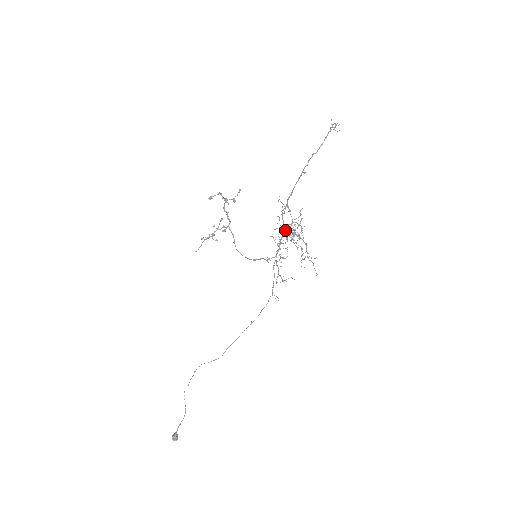
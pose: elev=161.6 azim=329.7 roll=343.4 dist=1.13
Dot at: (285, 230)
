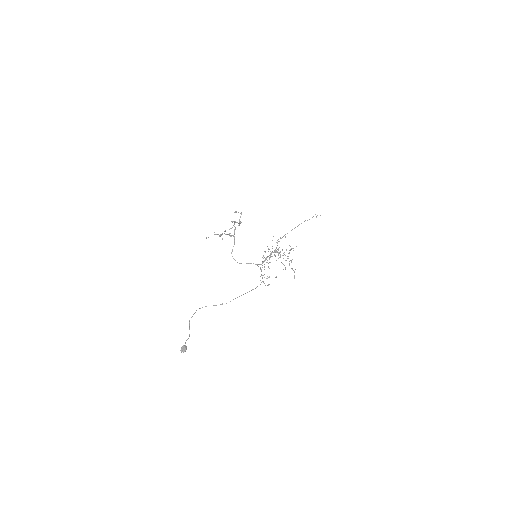
Dot at: (276, 250)
